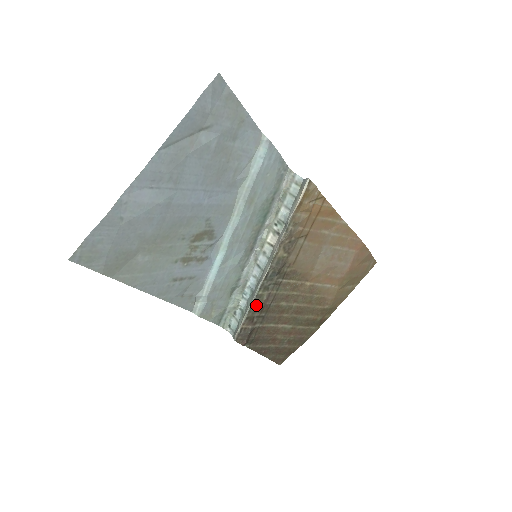
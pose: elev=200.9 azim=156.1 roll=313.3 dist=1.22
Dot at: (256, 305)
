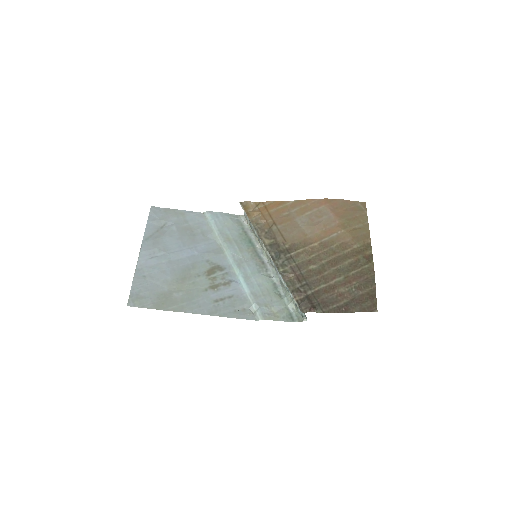
Dot at: (289, 280)
